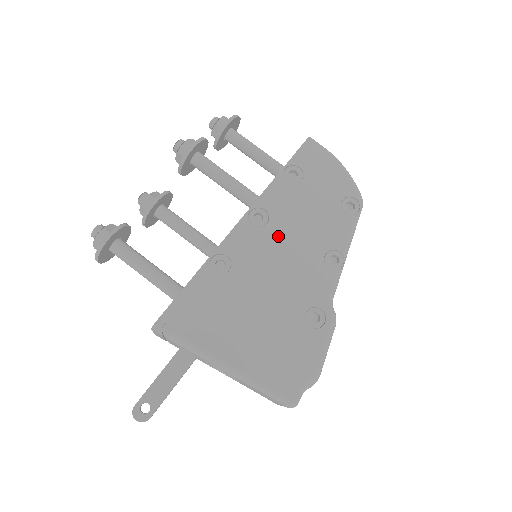
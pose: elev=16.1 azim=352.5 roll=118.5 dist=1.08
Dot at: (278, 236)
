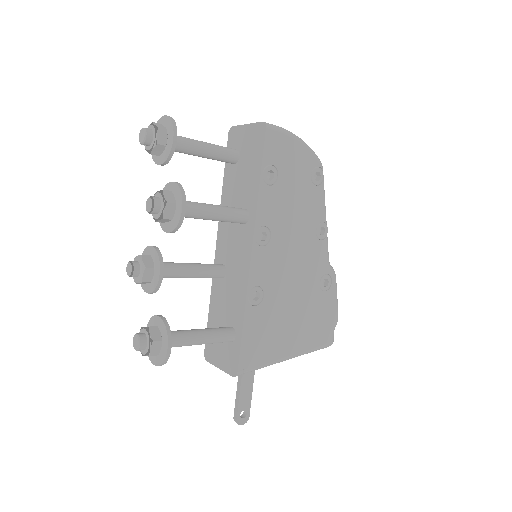
Dot at: (282, 241)
